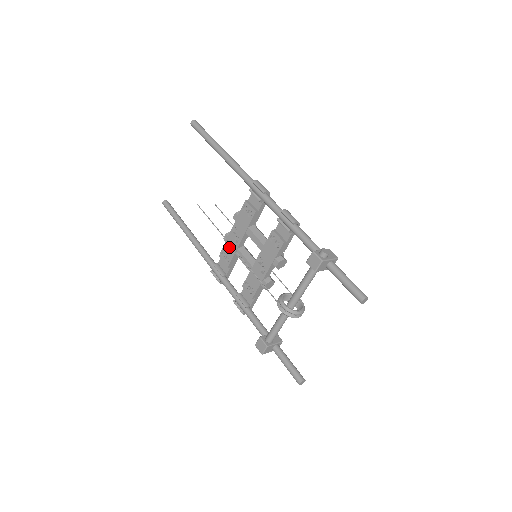
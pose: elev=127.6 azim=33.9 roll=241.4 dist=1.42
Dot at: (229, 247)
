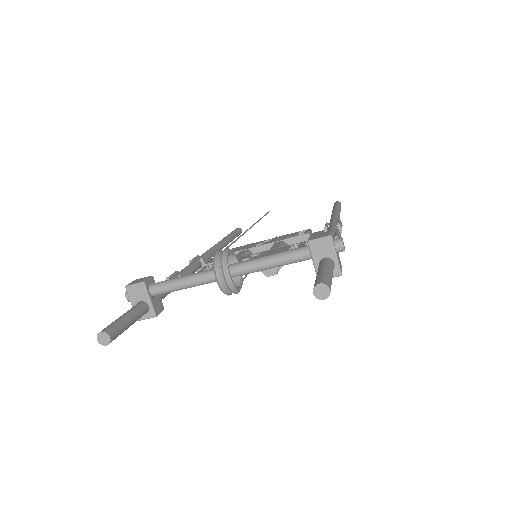
Dot at: (243, 247)
